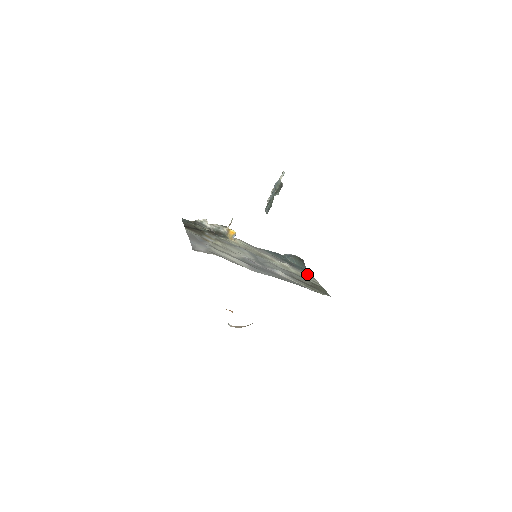
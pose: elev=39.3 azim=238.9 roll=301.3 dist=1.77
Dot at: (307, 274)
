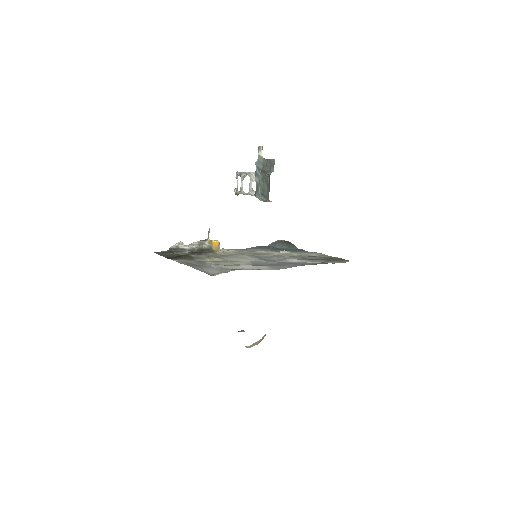
Dot at: (307, 252)
